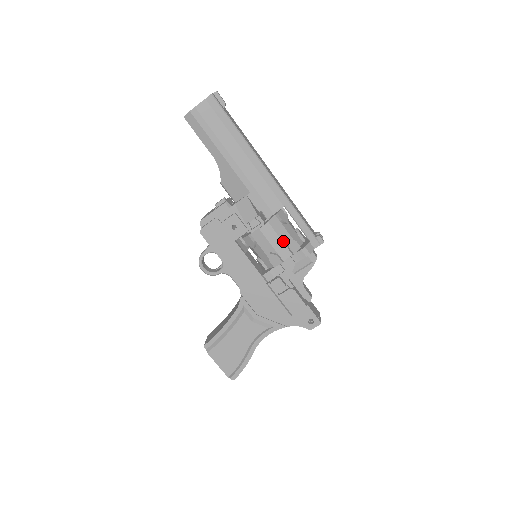
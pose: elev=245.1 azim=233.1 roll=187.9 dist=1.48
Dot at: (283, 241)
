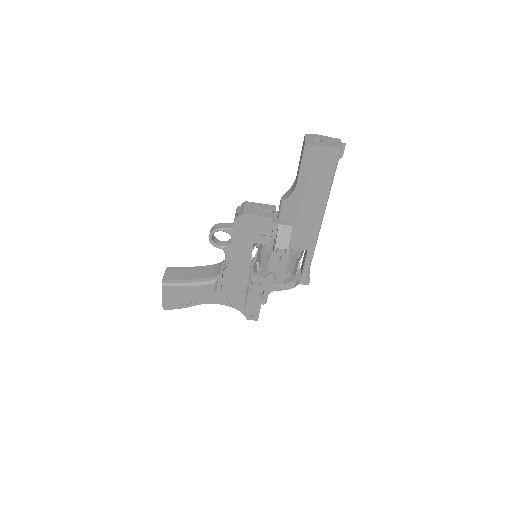
Dot at: (287, 271)
